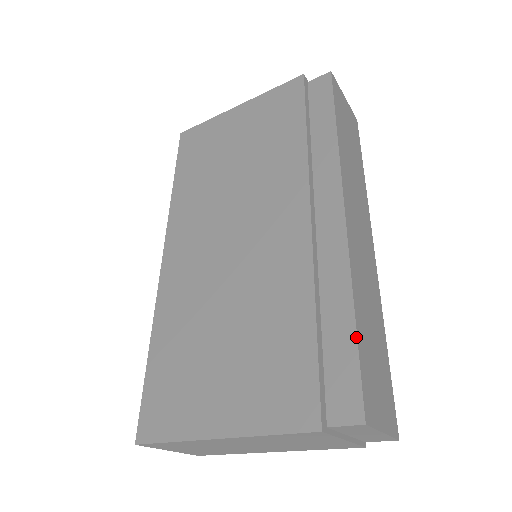
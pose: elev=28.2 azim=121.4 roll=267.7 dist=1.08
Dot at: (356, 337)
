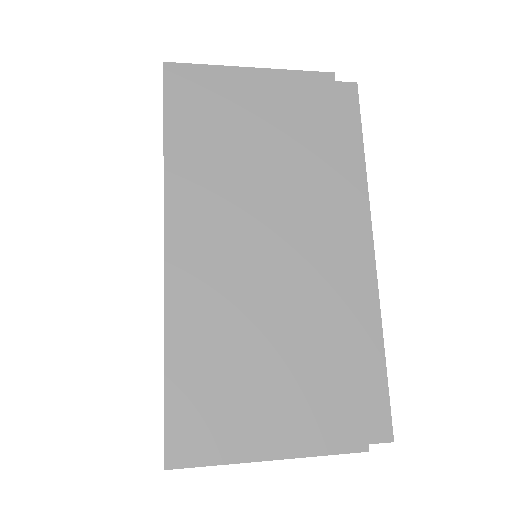
Dot at: (386, 372)
